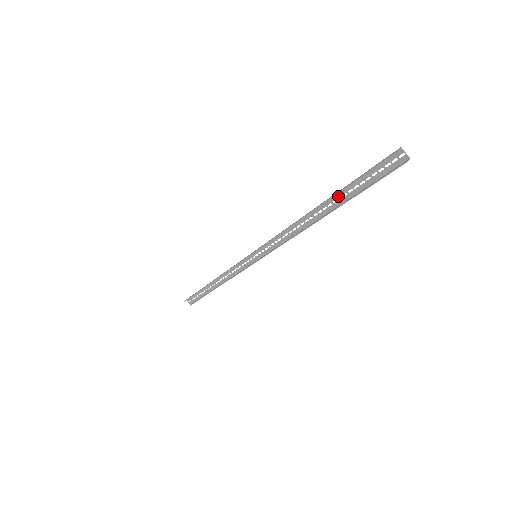
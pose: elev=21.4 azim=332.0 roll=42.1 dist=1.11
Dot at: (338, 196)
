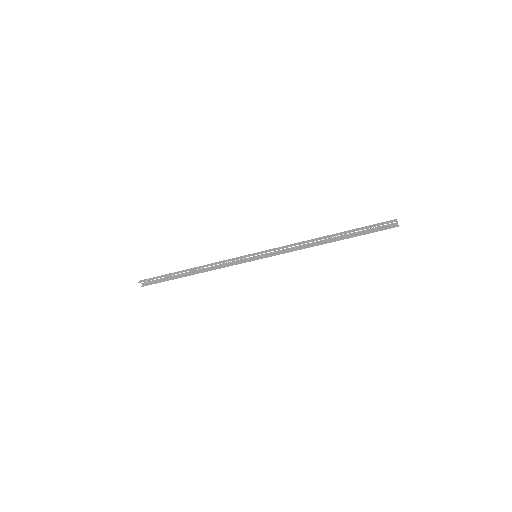
Dot at: occluded
